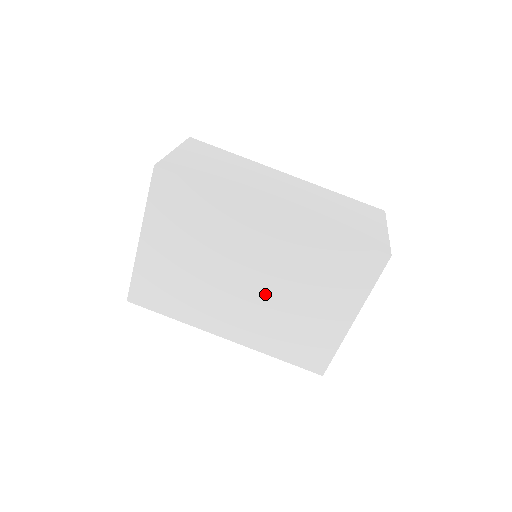
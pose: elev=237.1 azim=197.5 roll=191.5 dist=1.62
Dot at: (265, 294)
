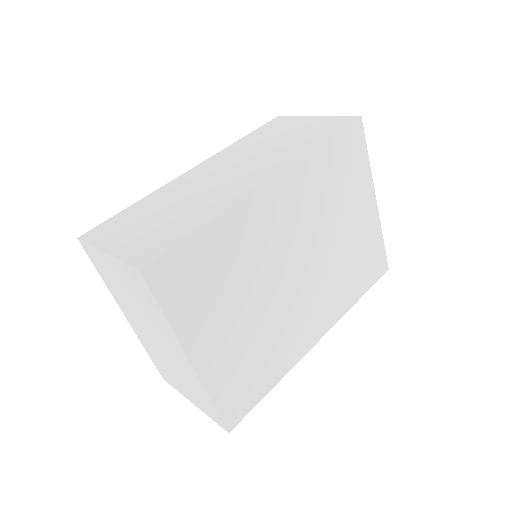
Dot at: (316, 261)
